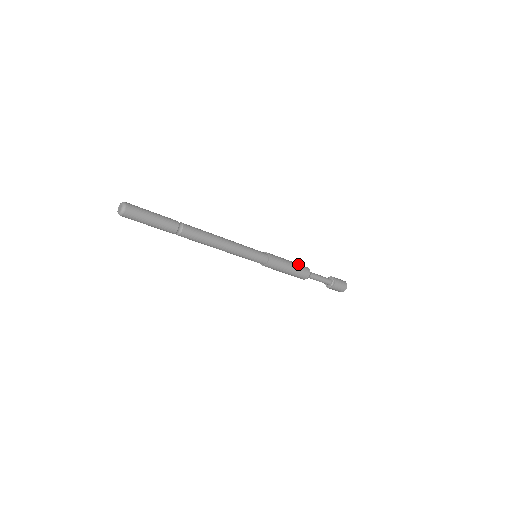
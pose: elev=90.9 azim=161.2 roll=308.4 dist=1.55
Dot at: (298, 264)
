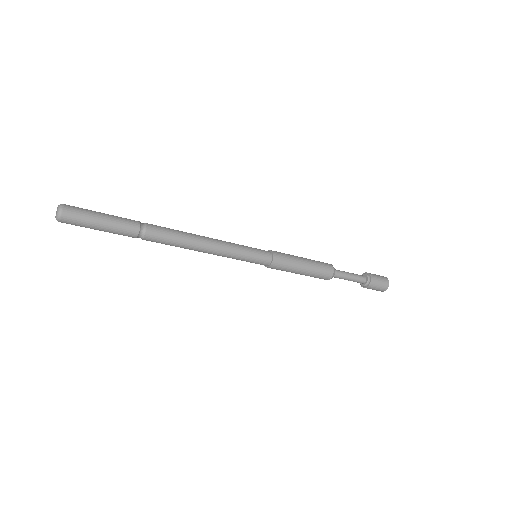
Dot at: (313, 260)
